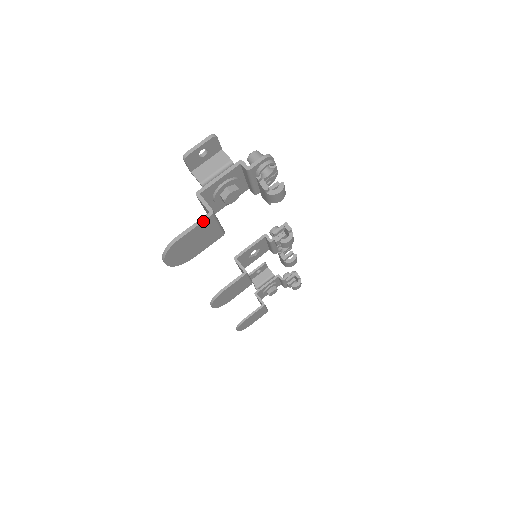
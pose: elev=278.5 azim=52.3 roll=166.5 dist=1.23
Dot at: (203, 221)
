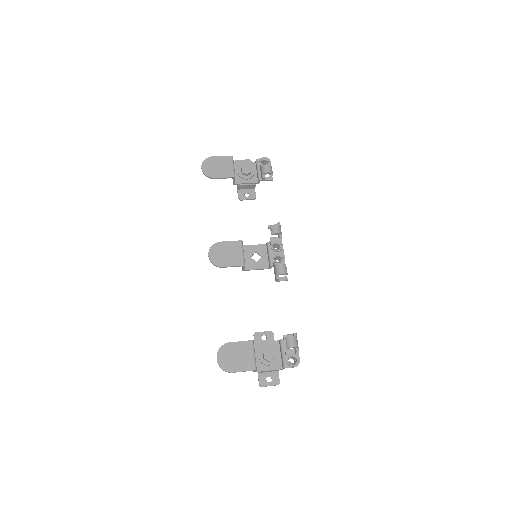
Dot at: (227, 156)
